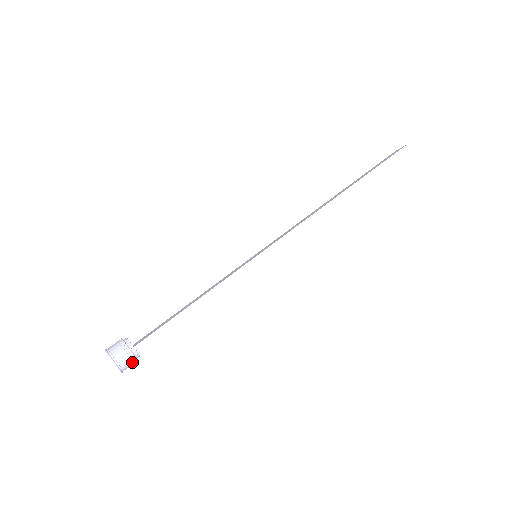
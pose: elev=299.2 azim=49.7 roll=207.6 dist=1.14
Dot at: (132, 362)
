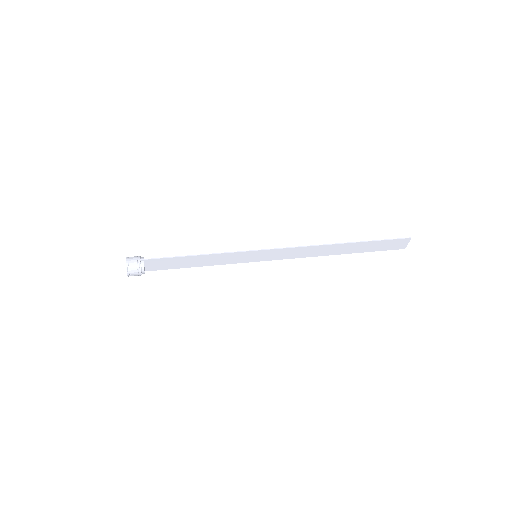
Dot at: (137, 269)
